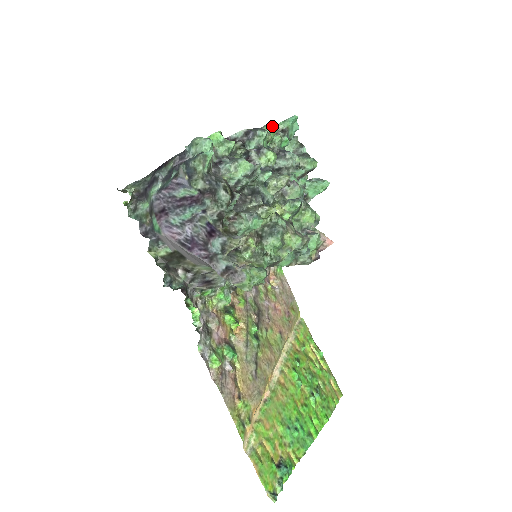
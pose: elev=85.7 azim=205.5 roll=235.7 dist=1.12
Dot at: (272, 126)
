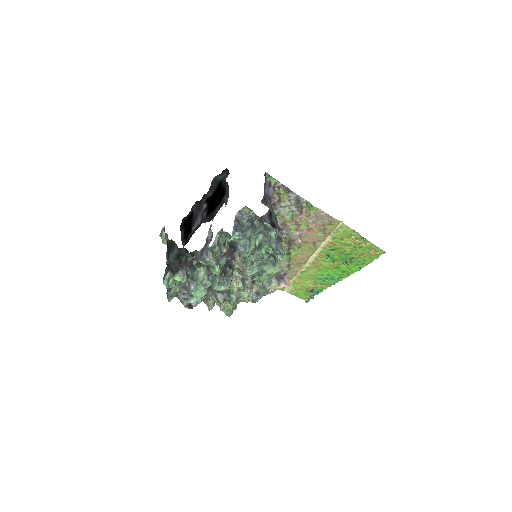
Dot at: (213, 250)
